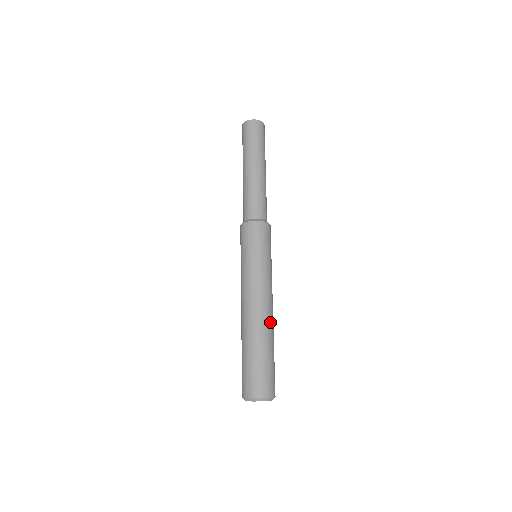
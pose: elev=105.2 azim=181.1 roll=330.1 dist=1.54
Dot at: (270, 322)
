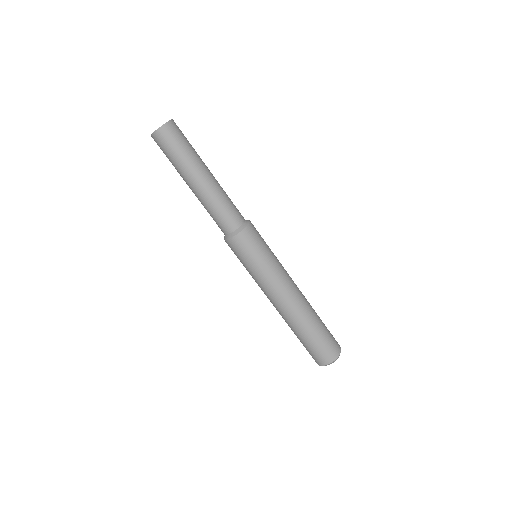
Dot at: (306, 300)
